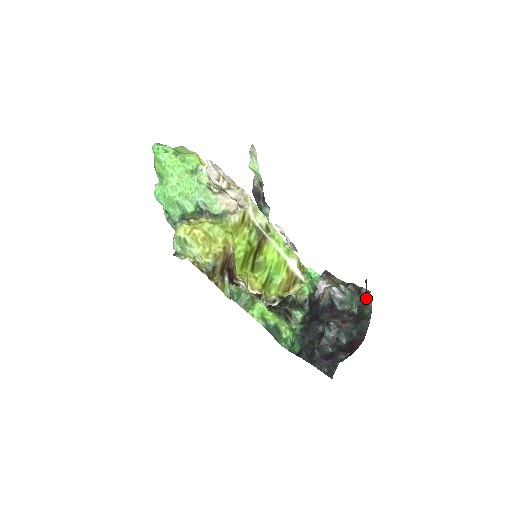
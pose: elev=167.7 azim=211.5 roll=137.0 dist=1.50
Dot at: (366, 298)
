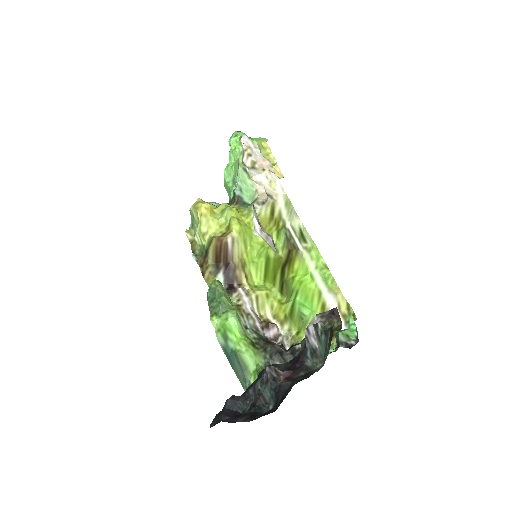
Dot at: occluded
